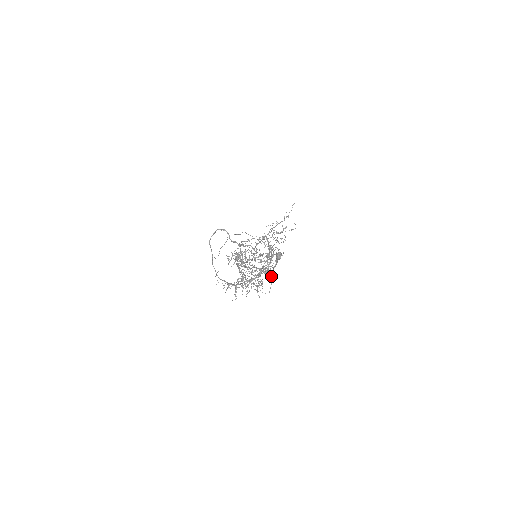
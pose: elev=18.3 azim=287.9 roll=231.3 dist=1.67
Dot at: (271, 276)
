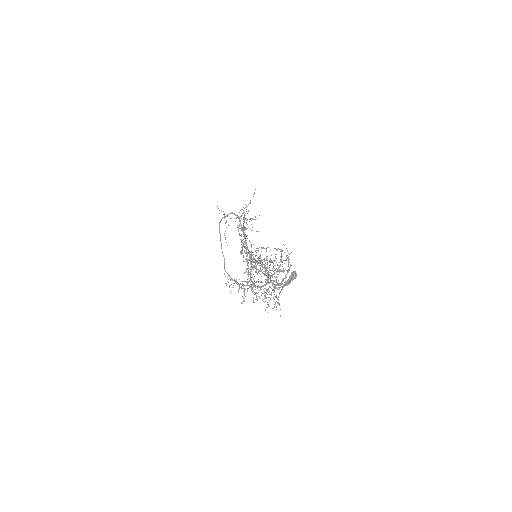
Dot at: (280, 292)
